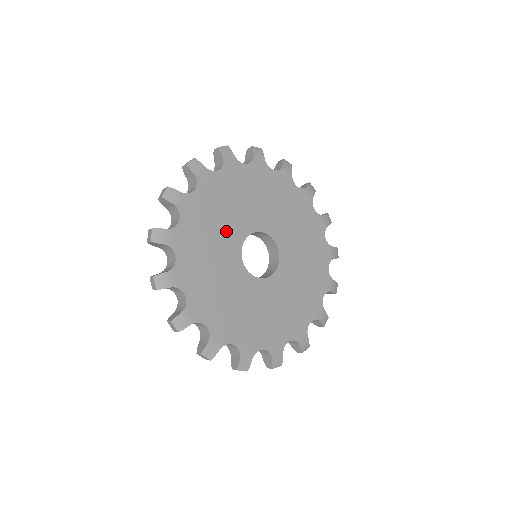
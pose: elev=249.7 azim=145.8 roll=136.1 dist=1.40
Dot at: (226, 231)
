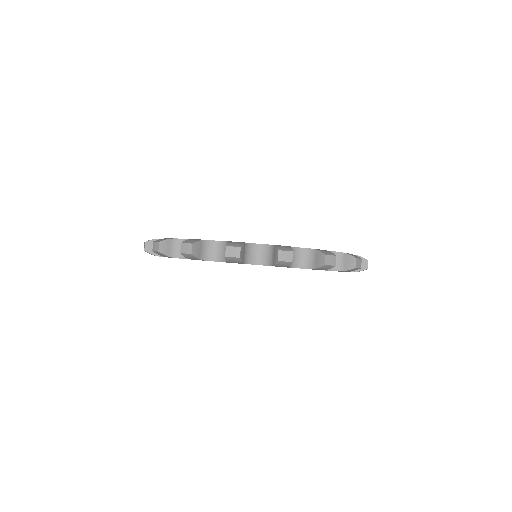
Dot at: occluded
